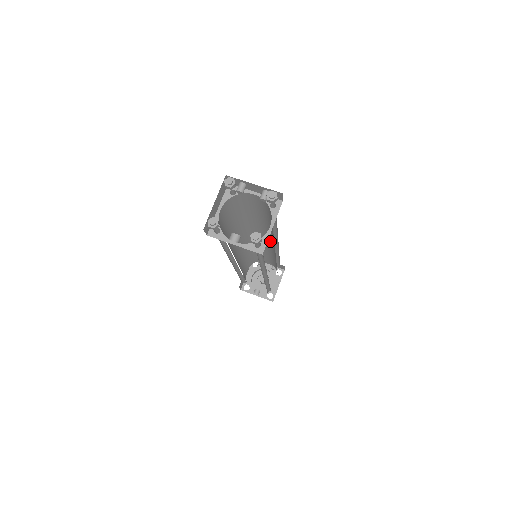
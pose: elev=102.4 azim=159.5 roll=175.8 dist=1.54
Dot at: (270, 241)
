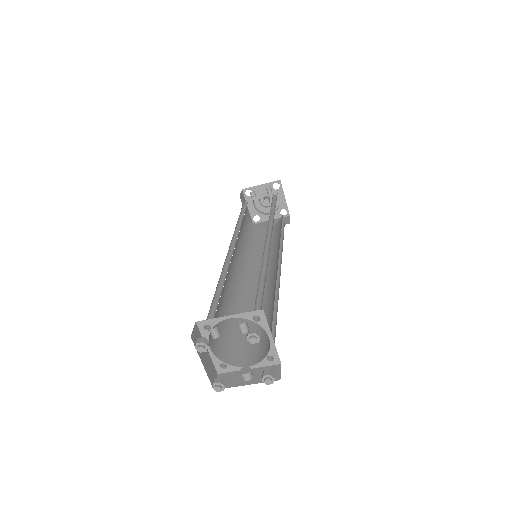
Dot at: occluded
